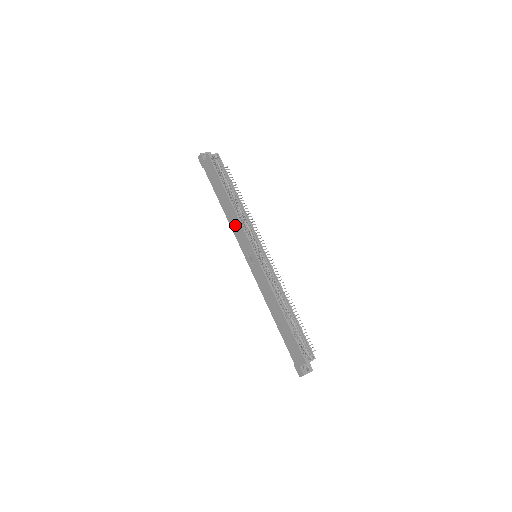
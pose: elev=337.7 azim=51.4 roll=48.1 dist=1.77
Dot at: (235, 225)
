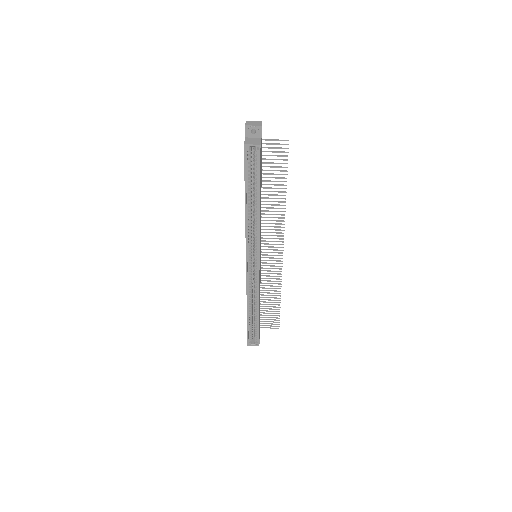
Dot at: occluded
